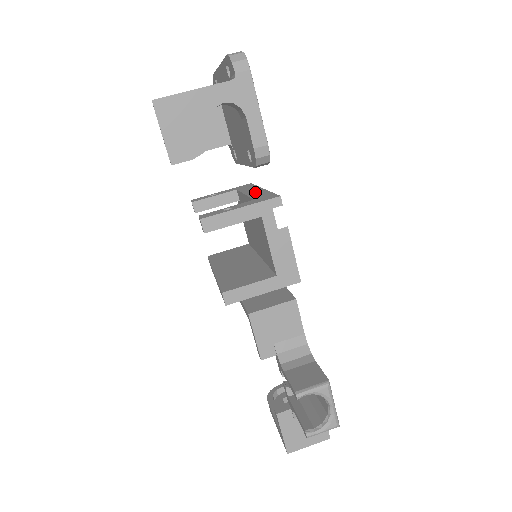
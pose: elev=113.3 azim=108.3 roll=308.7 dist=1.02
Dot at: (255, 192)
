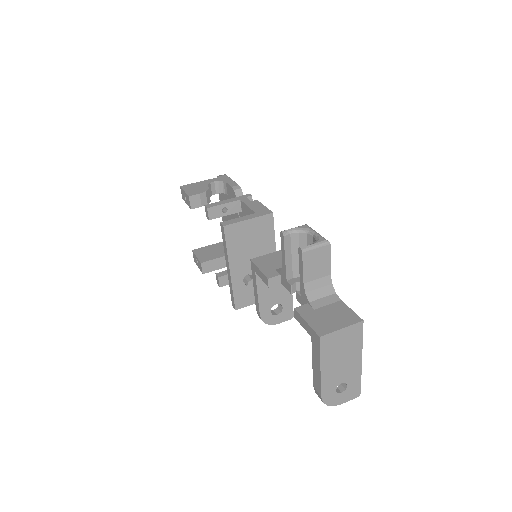
Dot at: occluded
